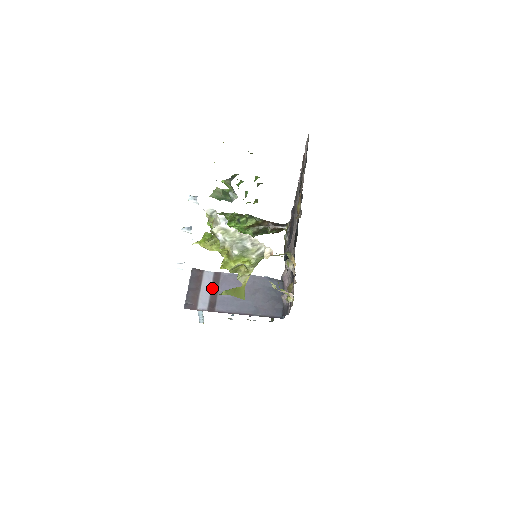
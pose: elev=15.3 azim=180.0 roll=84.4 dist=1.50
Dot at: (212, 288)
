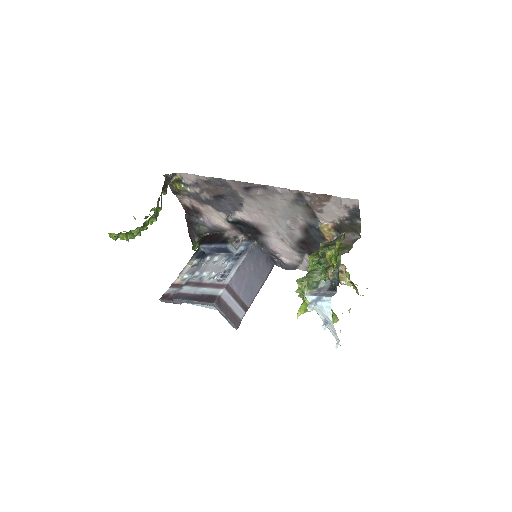
Dot at: (235, 299)
